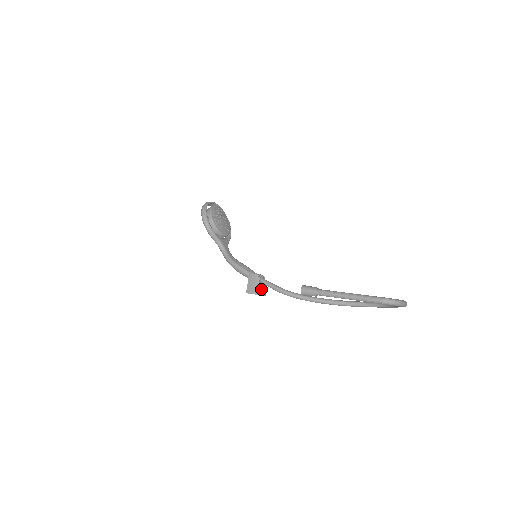
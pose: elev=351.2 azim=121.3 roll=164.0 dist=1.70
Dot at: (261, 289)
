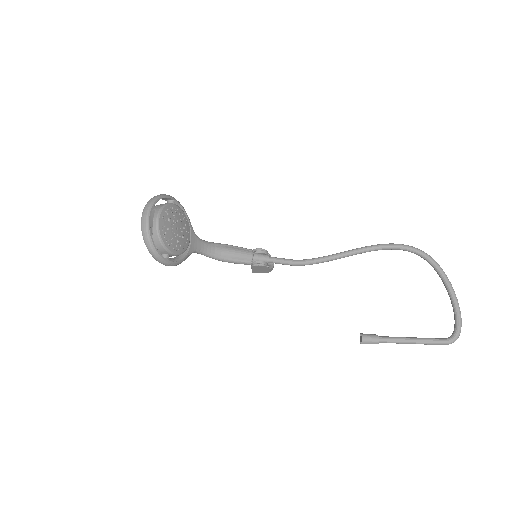
Dot at: (271, 269)
